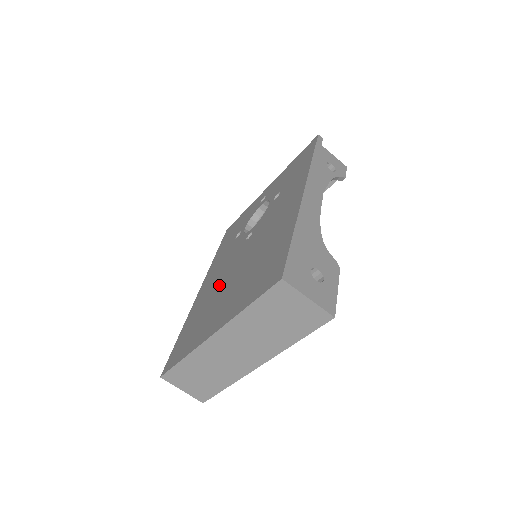
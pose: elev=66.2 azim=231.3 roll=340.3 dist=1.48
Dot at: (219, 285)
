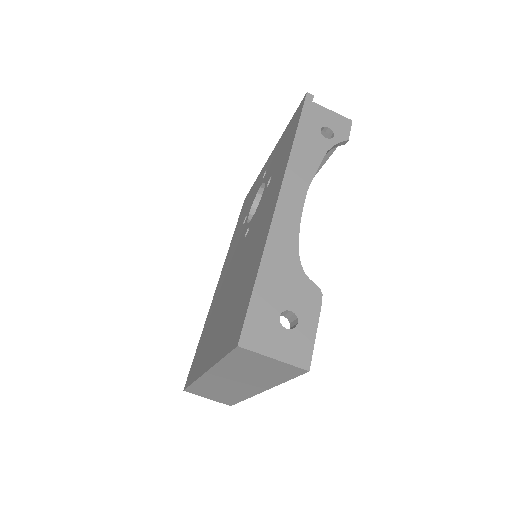
Dot at: (222, 294)
